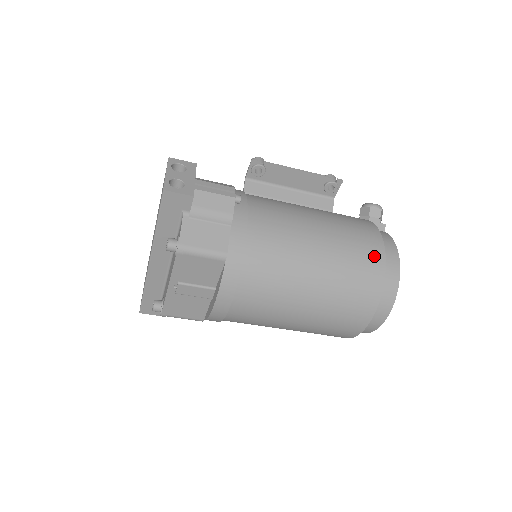
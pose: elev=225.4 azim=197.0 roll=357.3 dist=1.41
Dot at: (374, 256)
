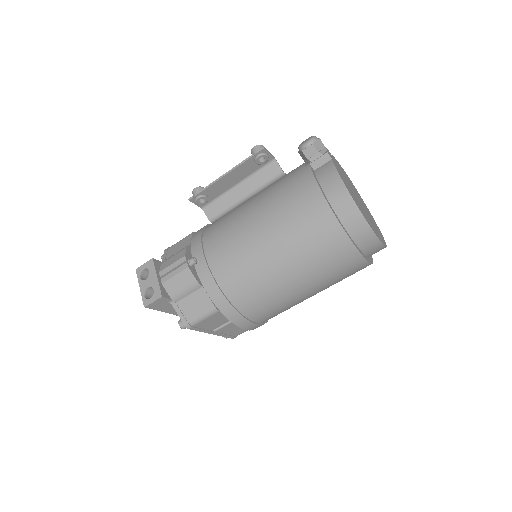
Dot at: (320, 217)
